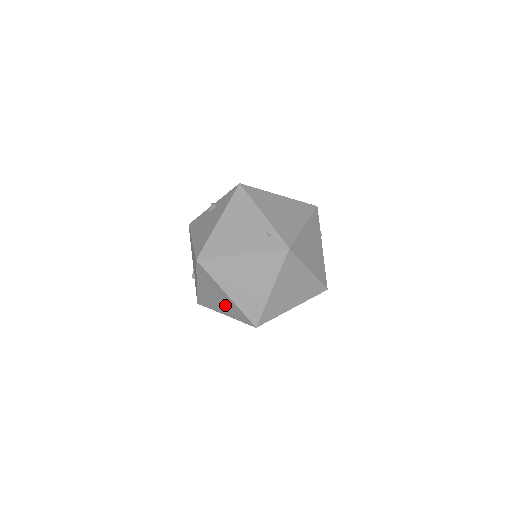
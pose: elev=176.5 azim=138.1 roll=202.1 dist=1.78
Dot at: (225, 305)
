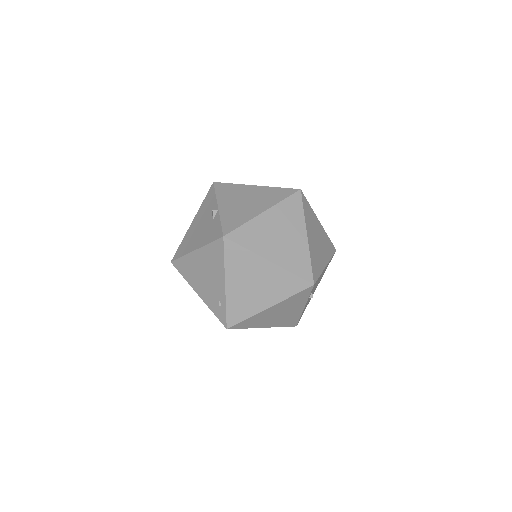
Dot at: occluded
